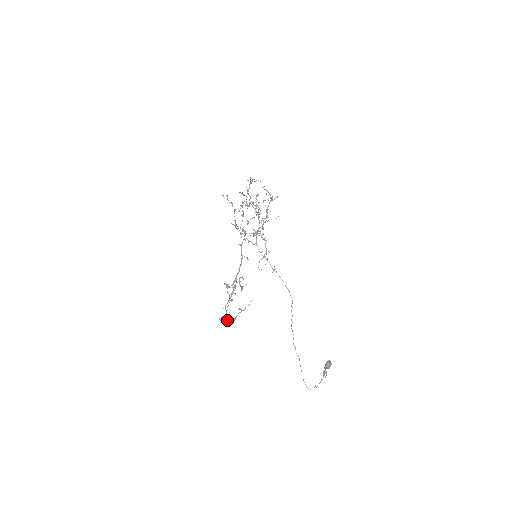
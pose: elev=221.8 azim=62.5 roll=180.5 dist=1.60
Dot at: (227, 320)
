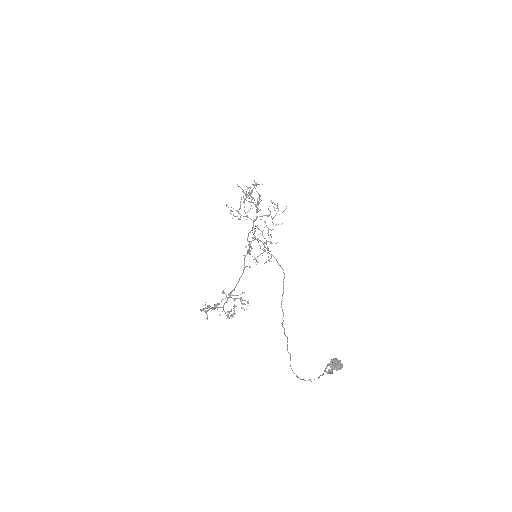
Dot at: (207, 306)
